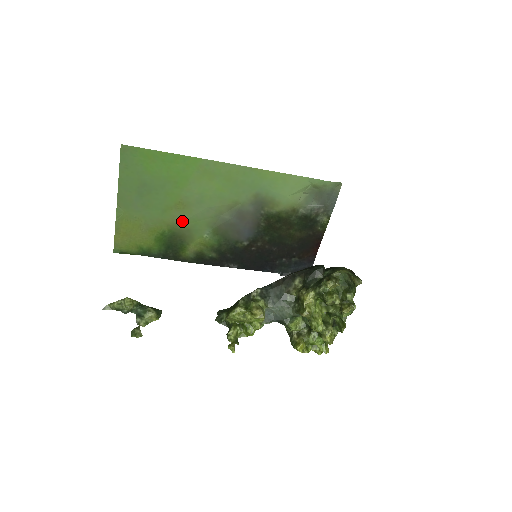
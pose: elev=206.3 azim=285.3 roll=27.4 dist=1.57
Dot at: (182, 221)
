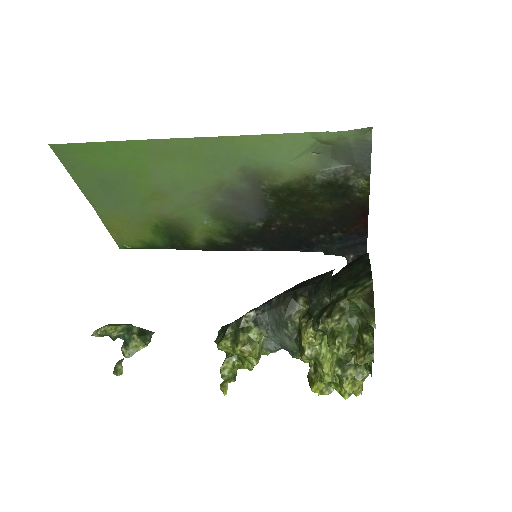
Dot at: (169, 211)
